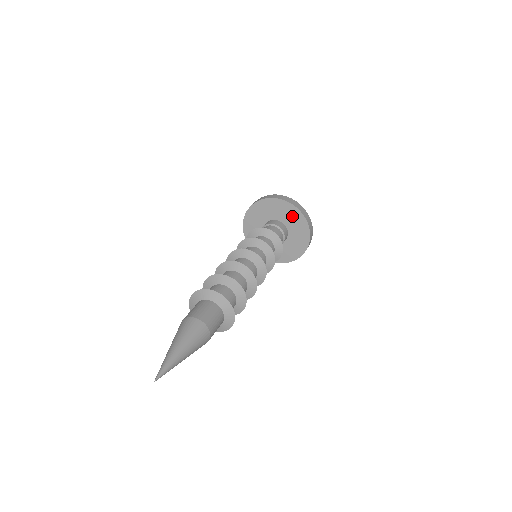
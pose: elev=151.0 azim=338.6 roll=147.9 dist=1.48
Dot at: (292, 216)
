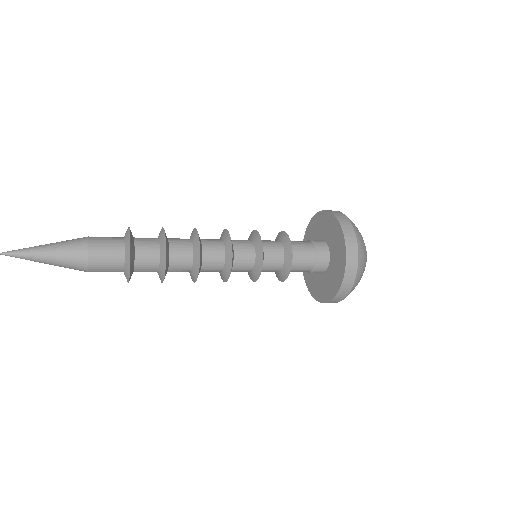
Dot at: (324, 223)
